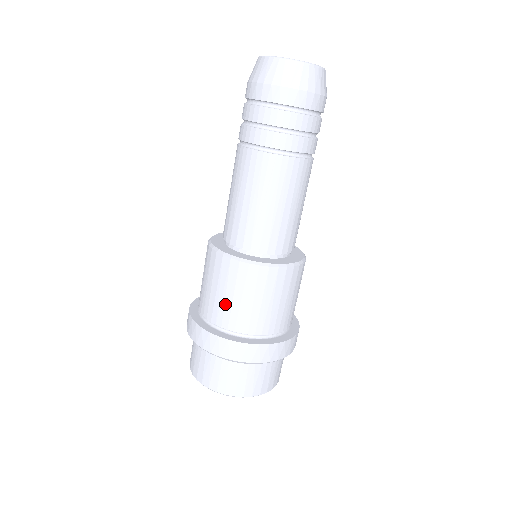
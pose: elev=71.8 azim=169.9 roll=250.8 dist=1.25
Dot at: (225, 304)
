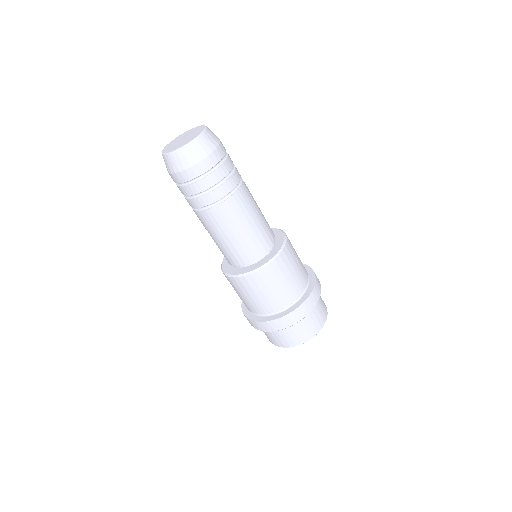
Dot at: (262, 301)
